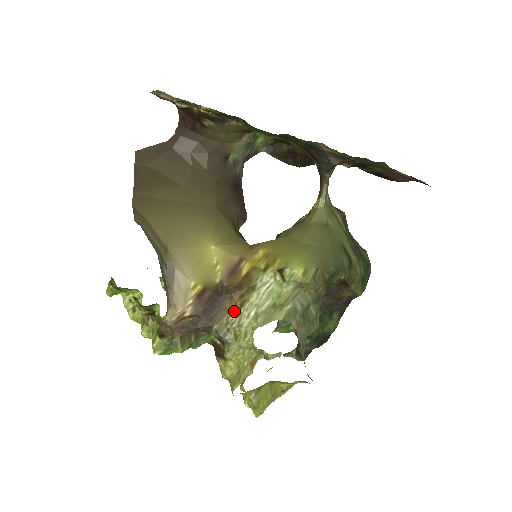
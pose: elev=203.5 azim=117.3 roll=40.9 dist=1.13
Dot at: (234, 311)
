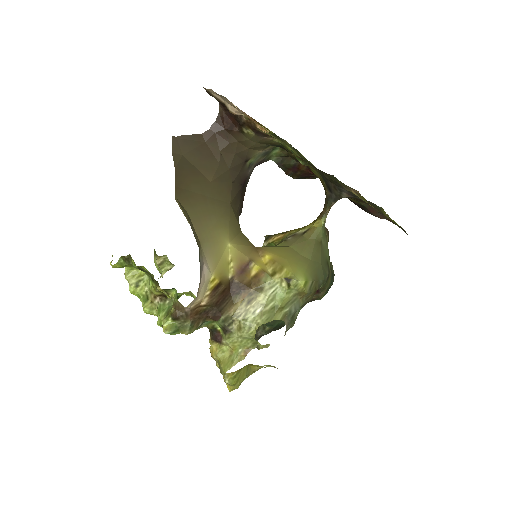
Dot at: (241, 306)
